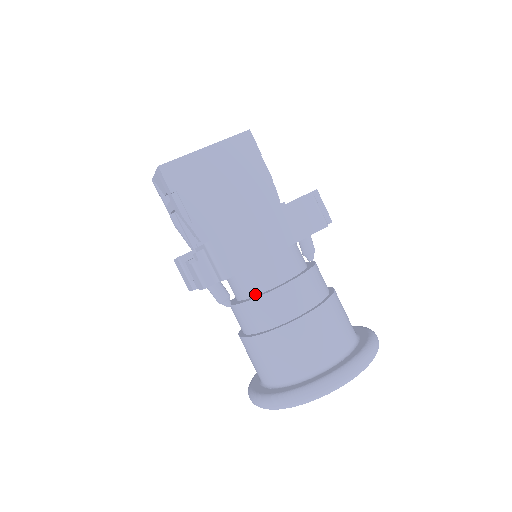
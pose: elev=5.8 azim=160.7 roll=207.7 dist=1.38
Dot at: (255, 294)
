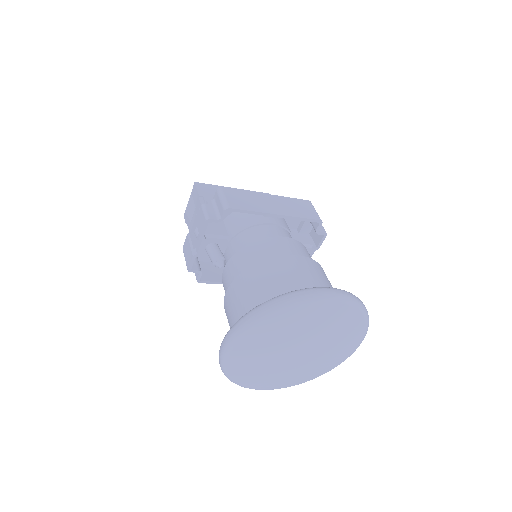
Dot at: occluded
